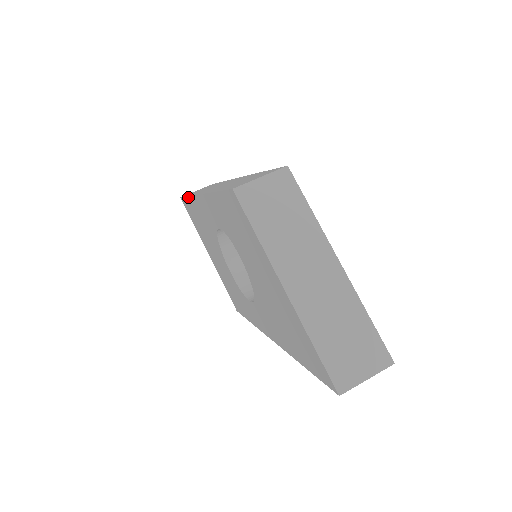
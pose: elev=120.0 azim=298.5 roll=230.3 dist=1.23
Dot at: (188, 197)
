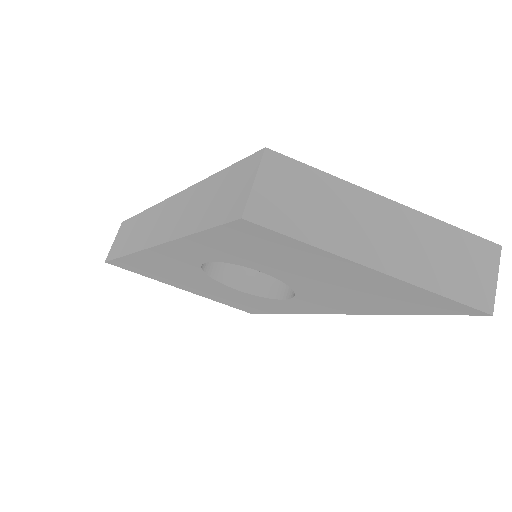
Dot at: (124, 257)
